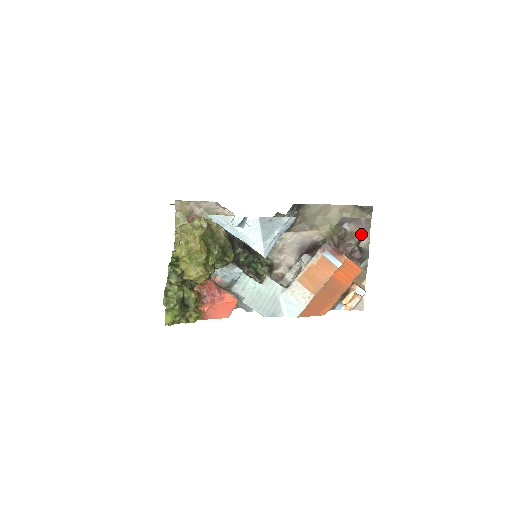
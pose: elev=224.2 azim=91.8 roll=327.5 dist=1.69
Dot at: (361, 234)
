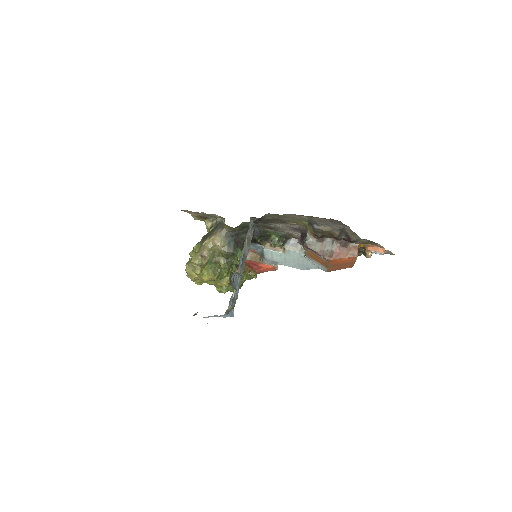
Dot at: (338, 229)
